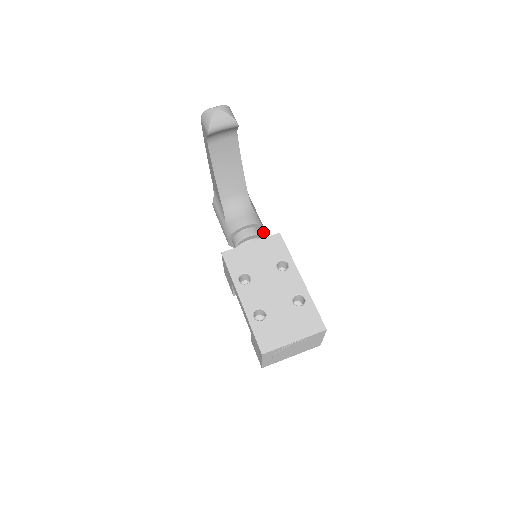
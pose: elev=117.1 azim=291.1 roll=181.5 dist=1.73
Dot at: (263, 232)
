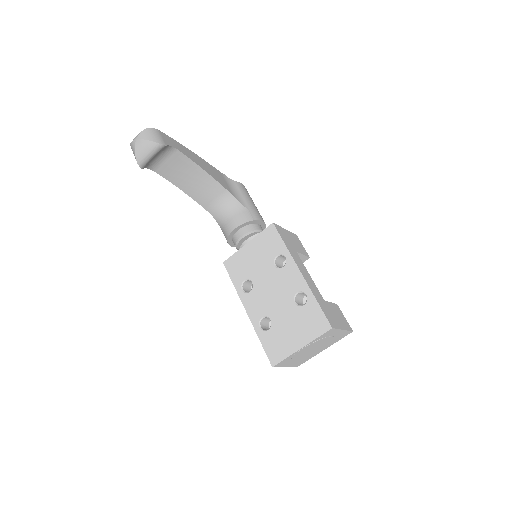
Dot at: (263, 223)
